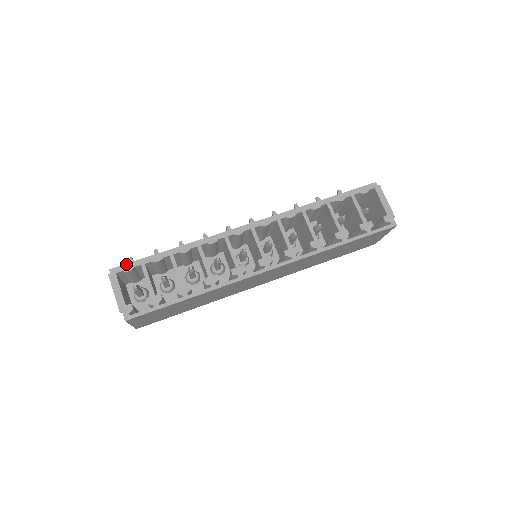
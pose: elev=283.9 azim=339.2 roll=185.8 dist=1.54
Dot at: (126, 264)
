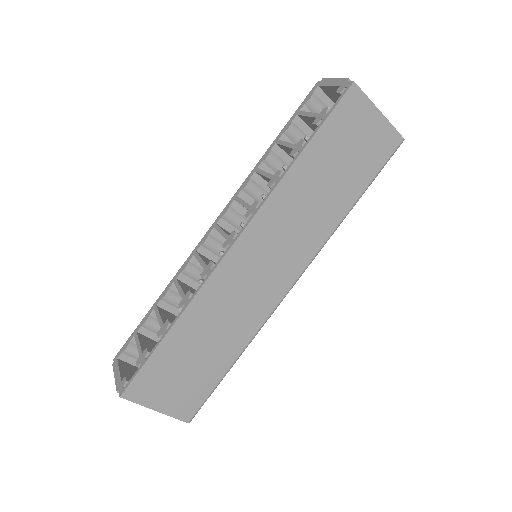
Dot at: (124, 344)
